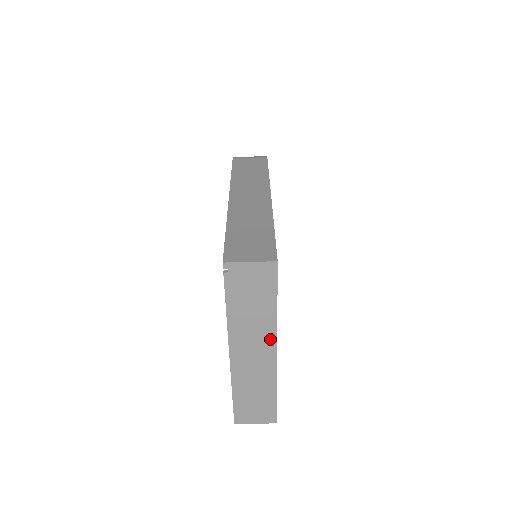
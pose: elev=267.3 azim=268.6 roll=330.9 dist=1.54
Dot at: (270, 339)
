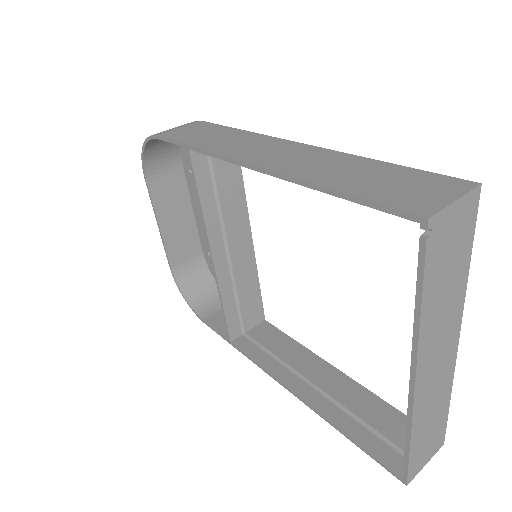
Dot at: (456, 323)
